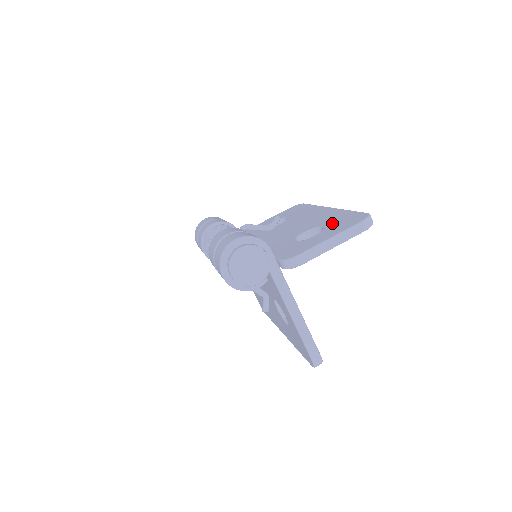
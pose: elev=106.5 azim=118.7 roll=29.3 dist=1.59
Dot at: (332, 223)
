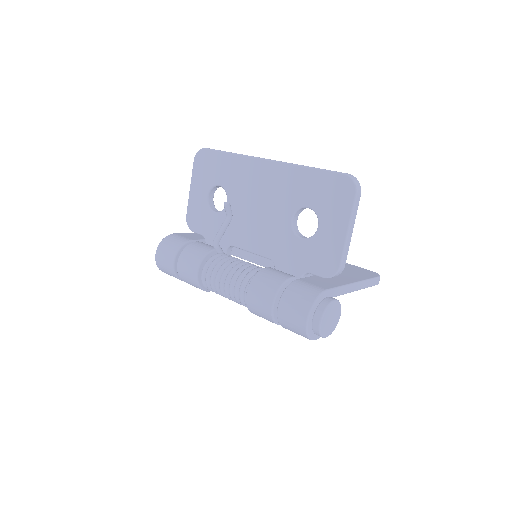
Dot at: (315, 200)
